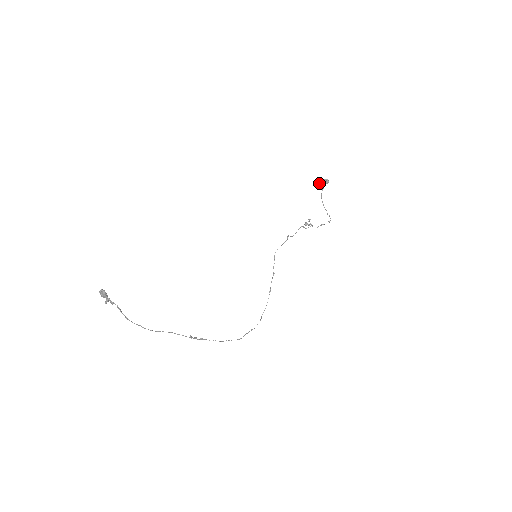
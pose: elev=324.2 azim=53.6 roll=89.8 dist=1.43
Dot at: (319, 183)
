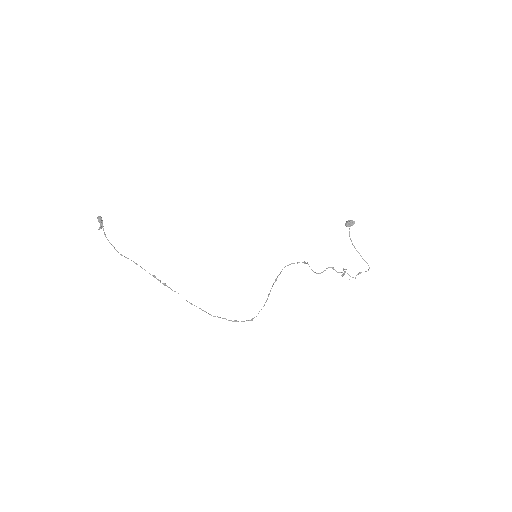
Dot at: occluded
